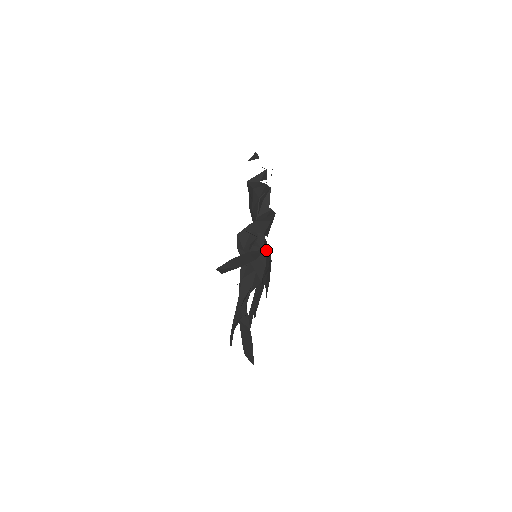
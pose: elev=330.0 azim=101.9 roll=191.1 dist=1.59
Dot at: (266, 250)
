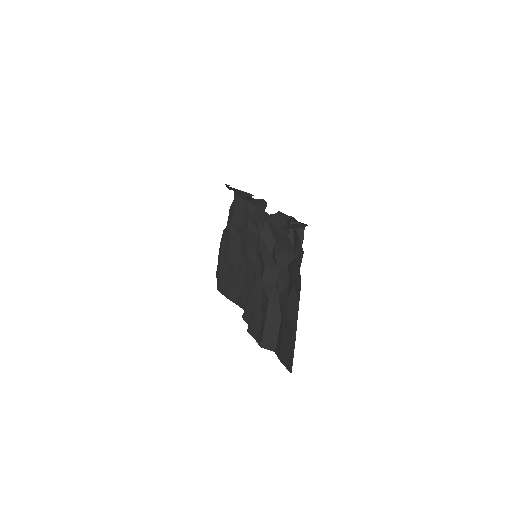
Dot at: occluded
